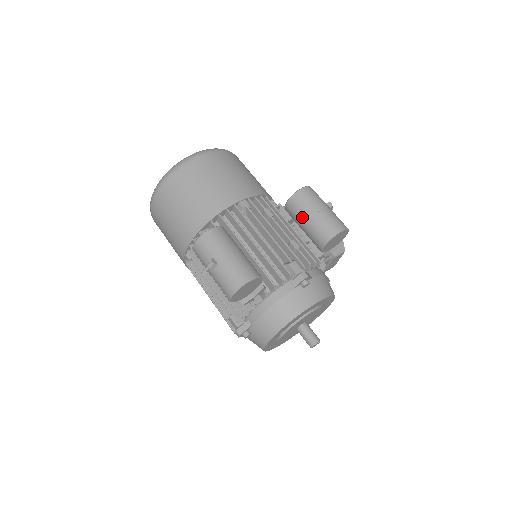
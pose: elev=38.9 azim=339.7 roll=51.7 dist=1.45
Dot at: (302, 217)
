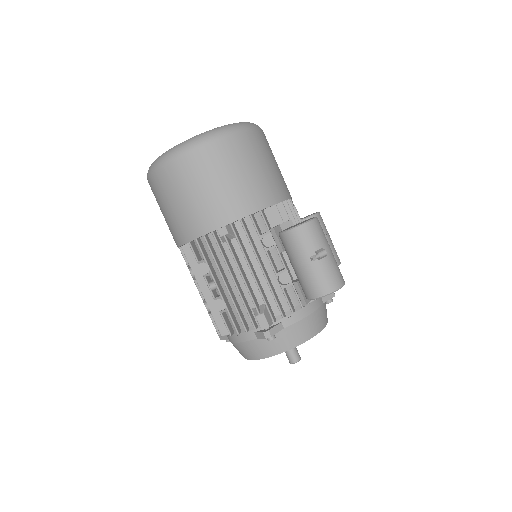
Dot at: occluded
